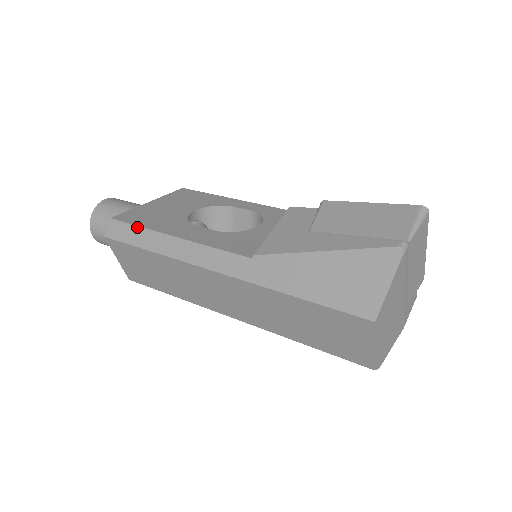
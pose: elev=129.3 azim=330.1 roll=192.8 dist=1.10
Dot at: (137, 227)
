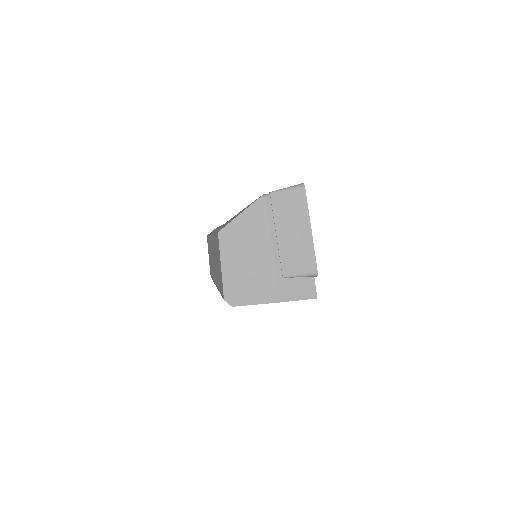
Dot at: occluded
